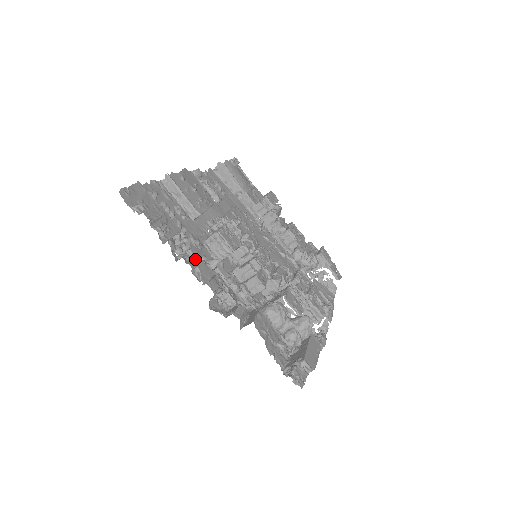
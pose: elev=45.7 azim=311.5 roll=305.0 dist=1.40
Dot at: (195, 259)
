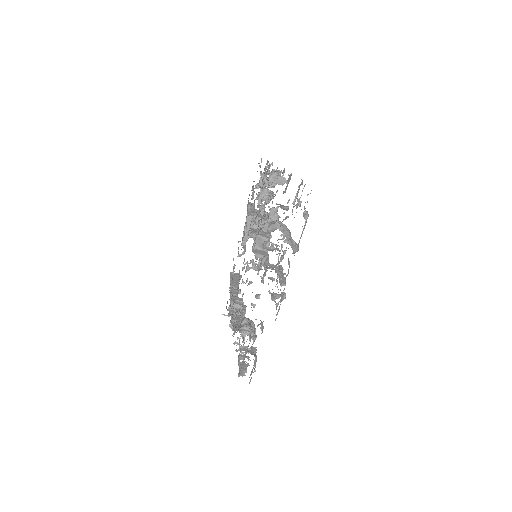
Dot at: occluded
